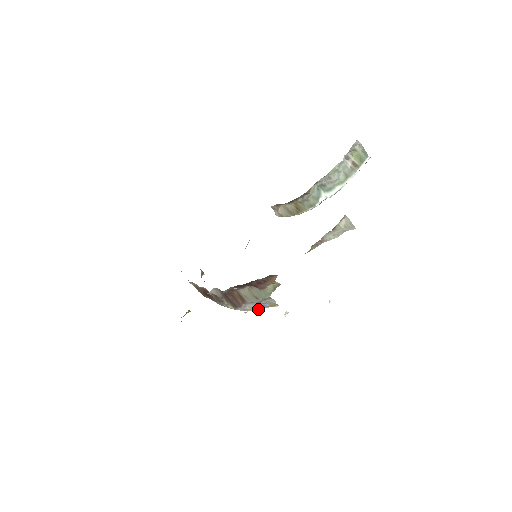
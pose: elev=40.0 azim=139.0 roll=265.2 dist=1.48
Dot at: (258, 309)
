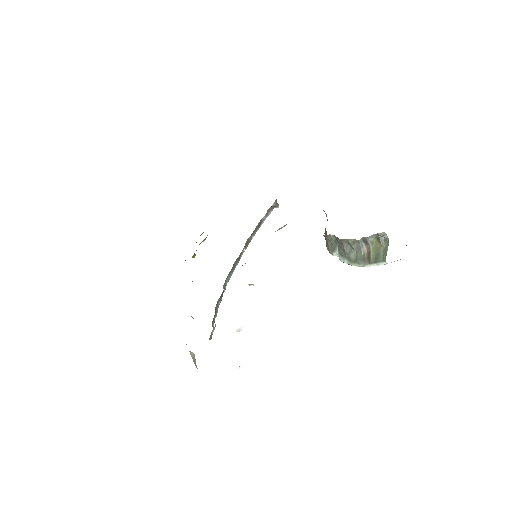
Dot at: occluded
